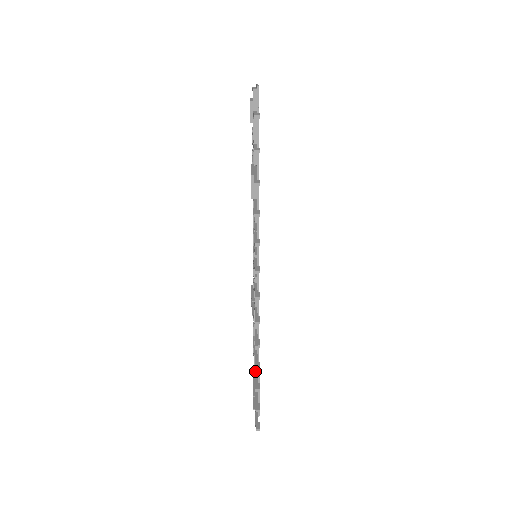
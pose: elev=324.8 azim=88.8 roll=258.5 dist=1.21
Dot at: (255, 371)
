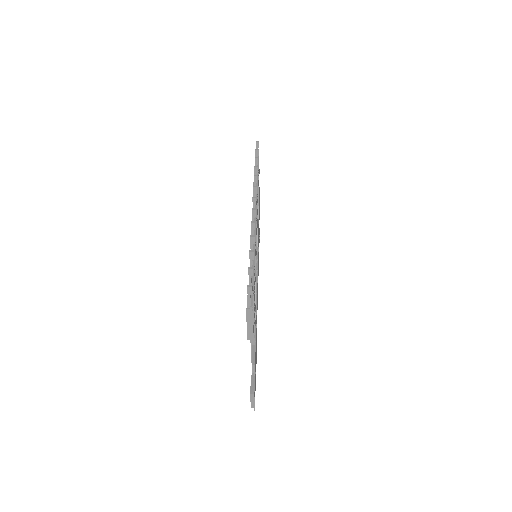
Dot at: occluded
